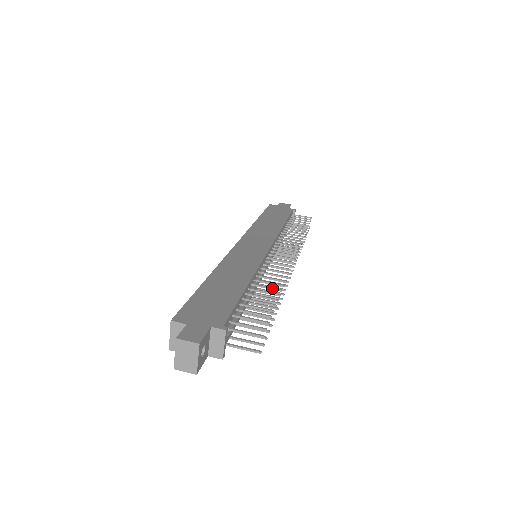
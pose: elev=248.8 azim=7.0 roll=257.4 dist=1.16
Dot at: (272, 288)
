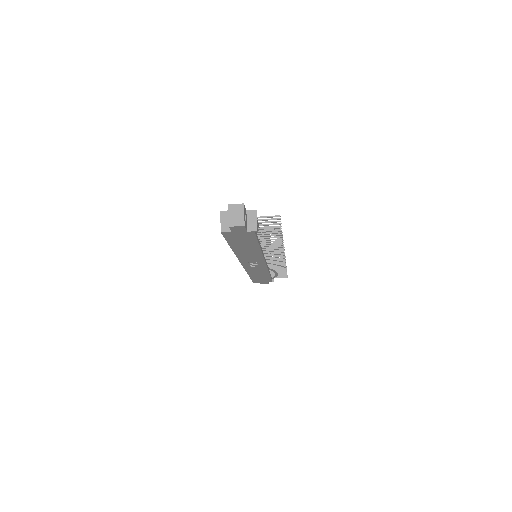
Dot at: occluded
